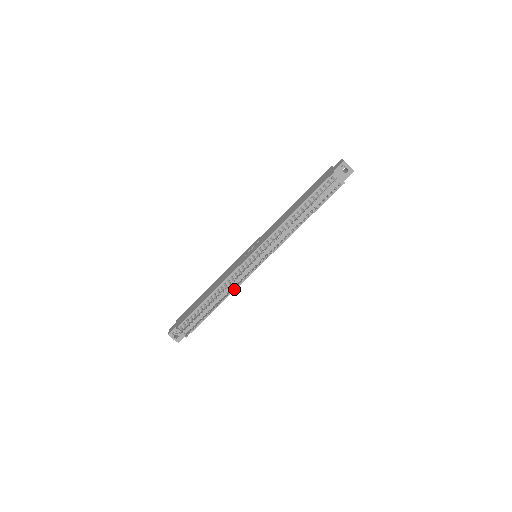
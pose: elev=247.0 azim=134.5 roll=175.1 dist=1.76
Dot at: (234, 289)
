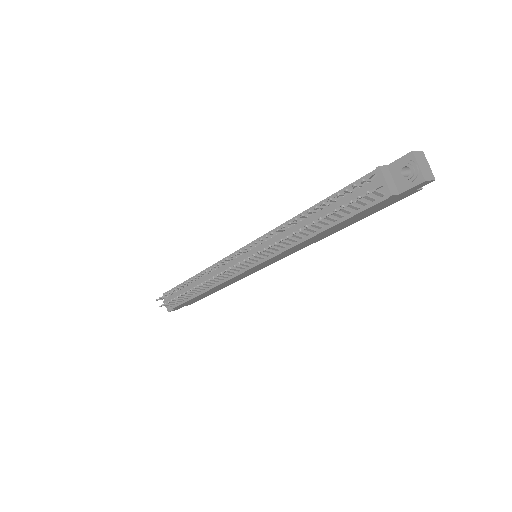
Dot at: (205, 281)
